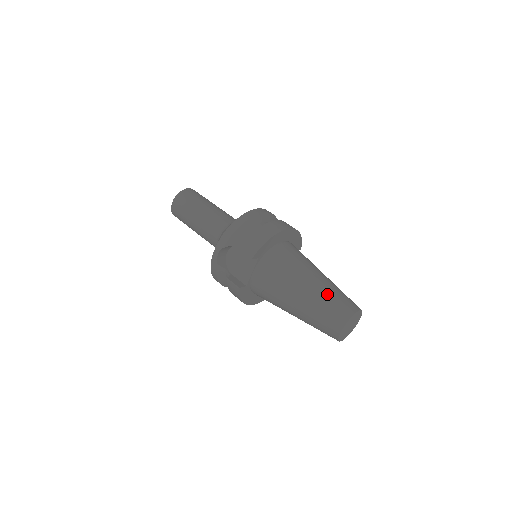
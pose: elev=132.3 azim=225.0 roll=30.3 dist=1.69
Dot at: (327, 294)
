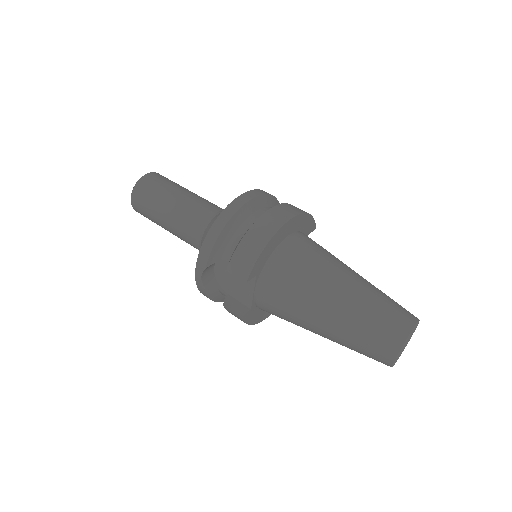
Dot at: (364, 311)
